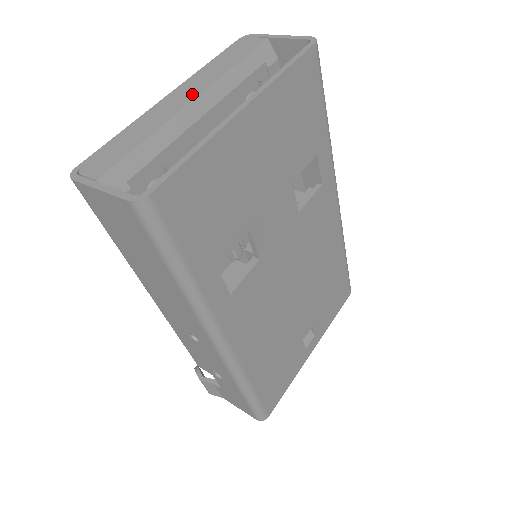
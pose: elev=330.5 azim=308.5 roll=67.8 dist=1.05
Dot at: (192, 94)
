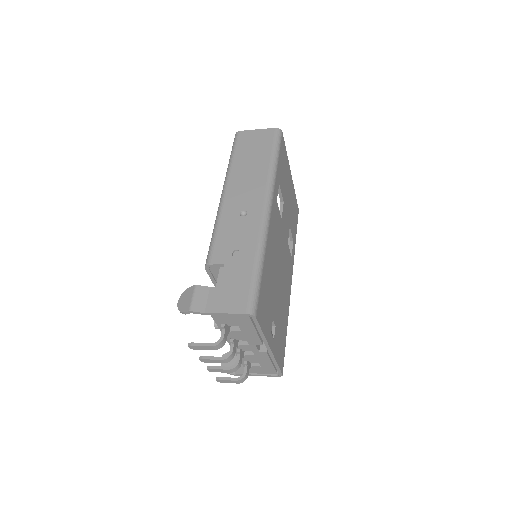
Dot at: occluded
